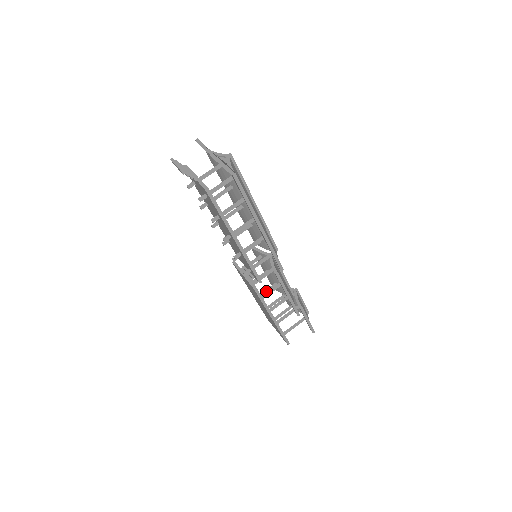
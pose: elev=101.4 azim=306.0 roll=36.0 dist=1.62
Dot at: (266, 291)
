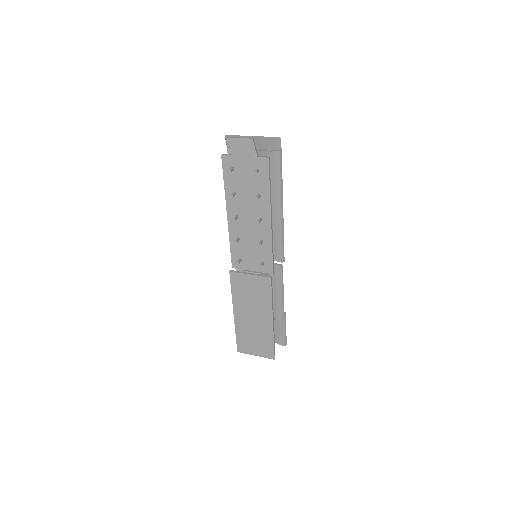
Dot at: occluded
